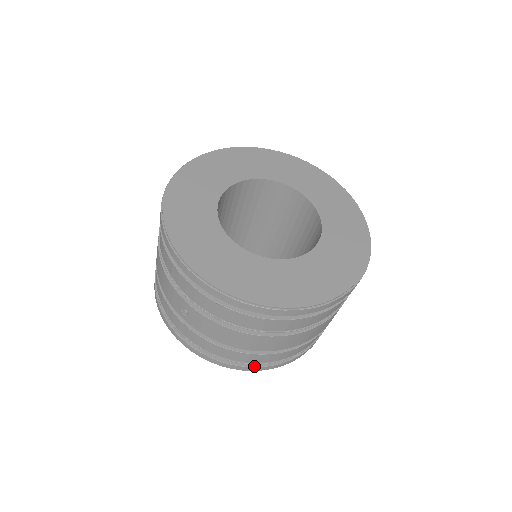
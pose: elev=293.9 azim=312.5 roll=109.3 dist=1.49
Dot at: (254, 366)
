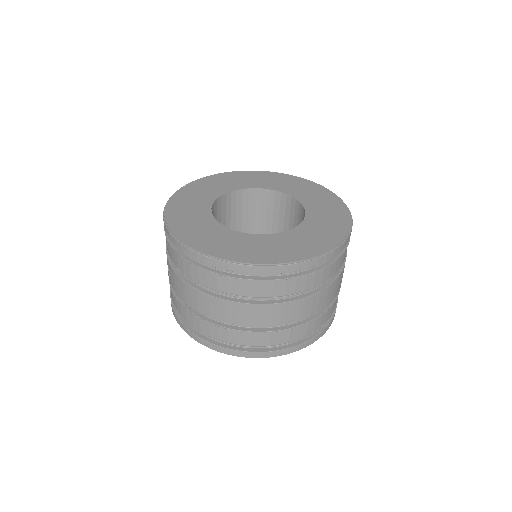
Dot at: (218, 345)
